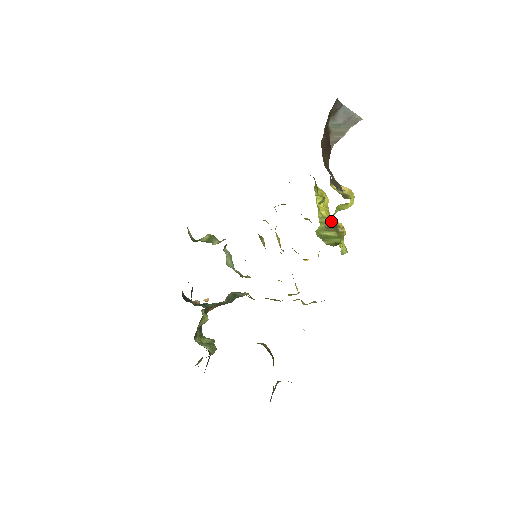
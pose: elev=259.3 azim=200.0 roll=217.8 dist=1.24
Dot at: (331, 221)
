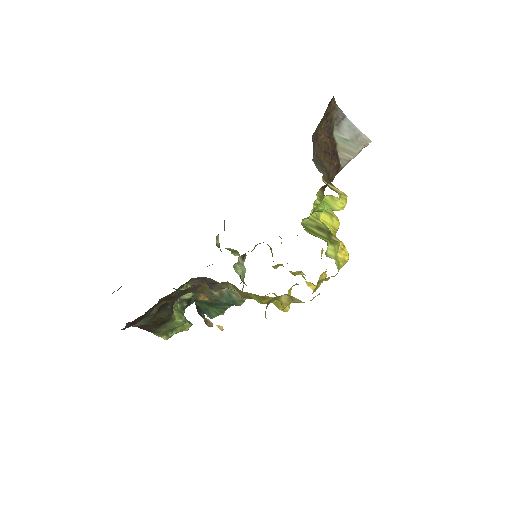
Dot at: (326, 227)
